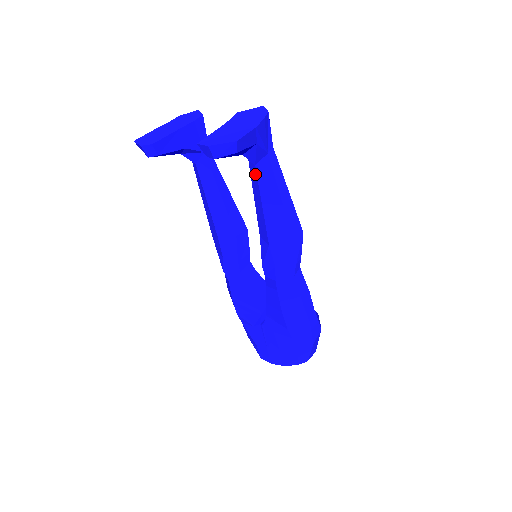
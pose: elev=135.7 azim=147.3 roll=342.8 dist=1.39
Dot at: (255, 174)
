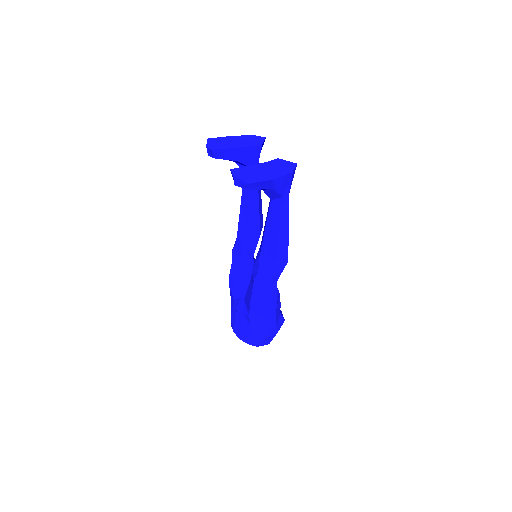
Dot at: (270, 205)
